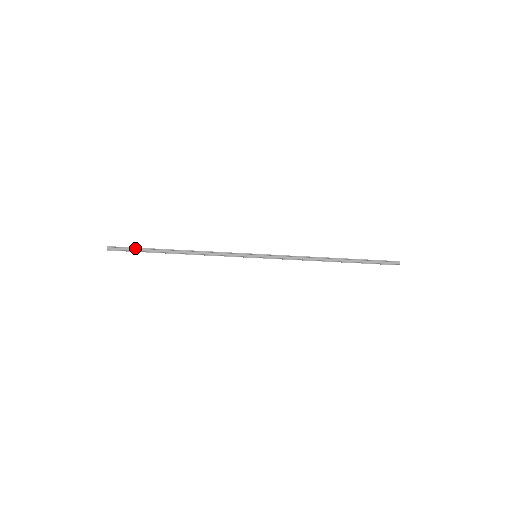
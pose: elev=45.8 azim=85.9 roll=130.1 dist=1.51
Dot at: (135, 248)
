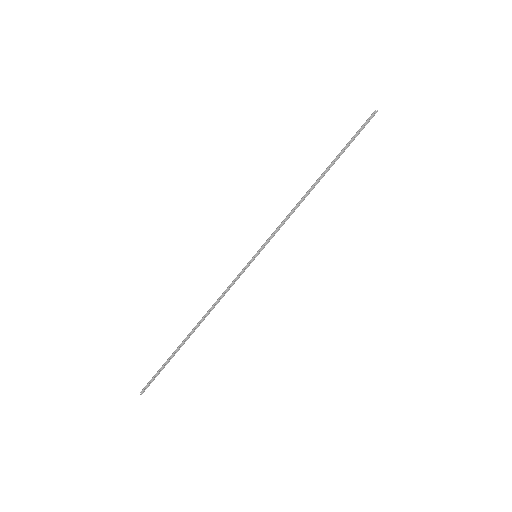
Dot at: (161, 368)
